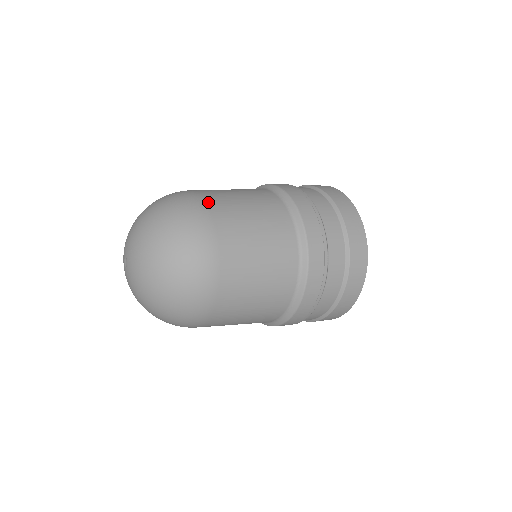
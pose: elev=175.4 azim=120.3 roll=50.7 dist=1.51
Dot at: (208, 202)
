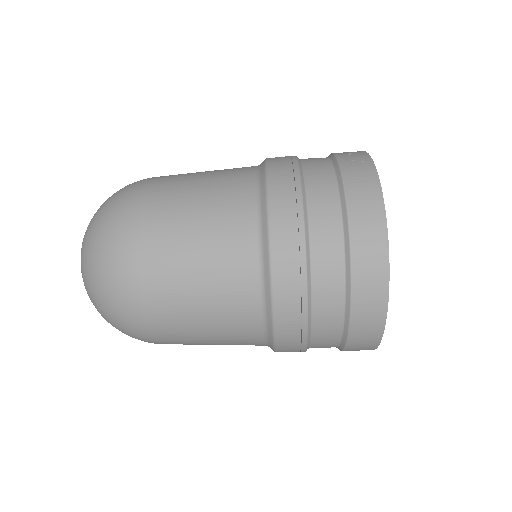
Dot at: occluded
